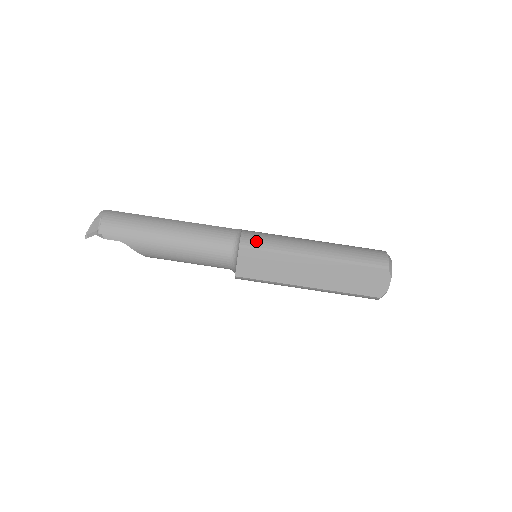
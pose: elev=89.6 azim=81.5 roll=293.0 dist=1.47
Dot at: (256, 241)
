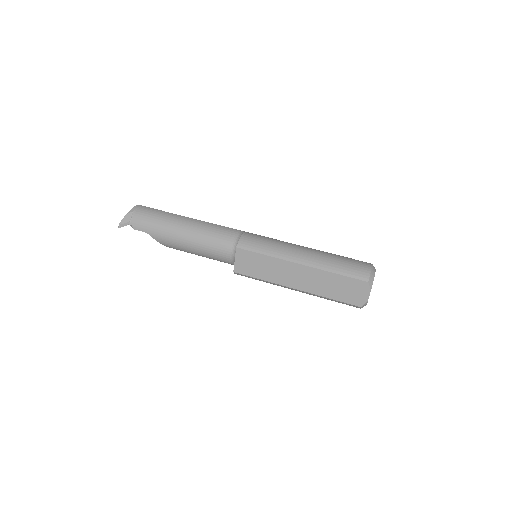
Dot at: (252, 243)
